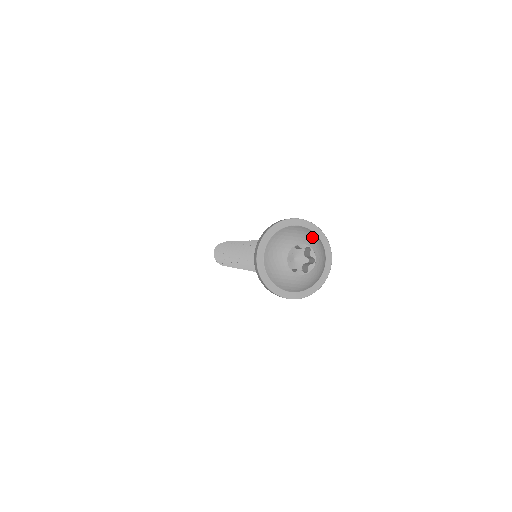
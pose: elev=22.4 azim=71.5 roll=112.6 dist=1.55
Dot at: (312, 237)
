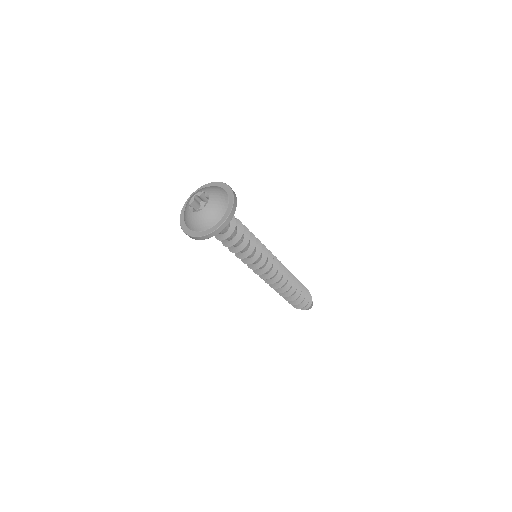
Dot at: (210, 187)
